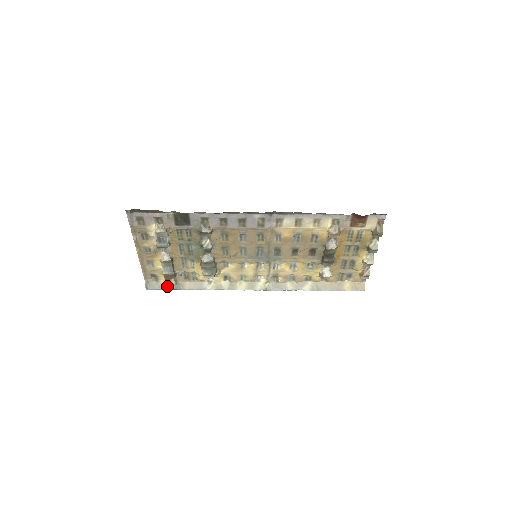
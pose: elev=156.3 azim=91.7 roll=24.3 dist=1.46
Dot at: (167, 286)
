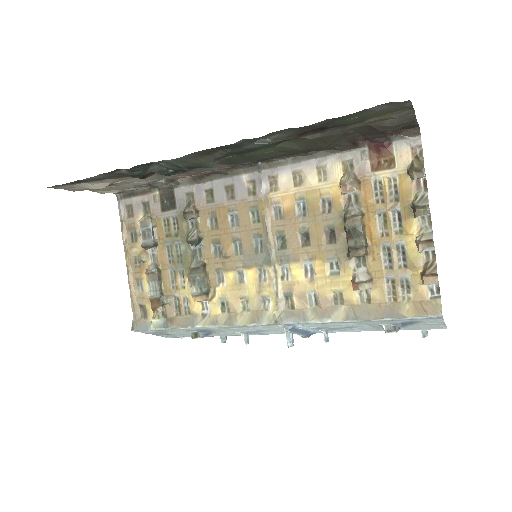
Dot at: (153, 322)
